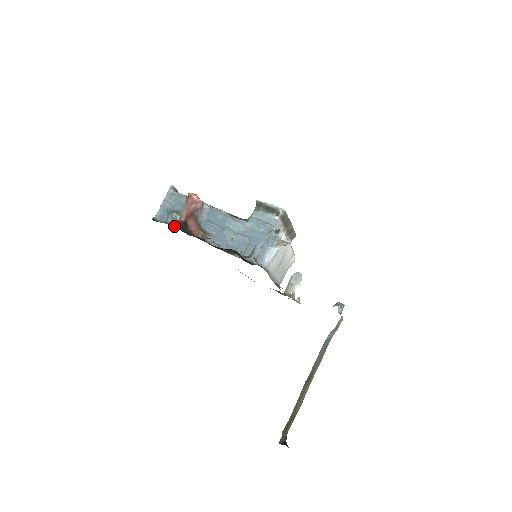
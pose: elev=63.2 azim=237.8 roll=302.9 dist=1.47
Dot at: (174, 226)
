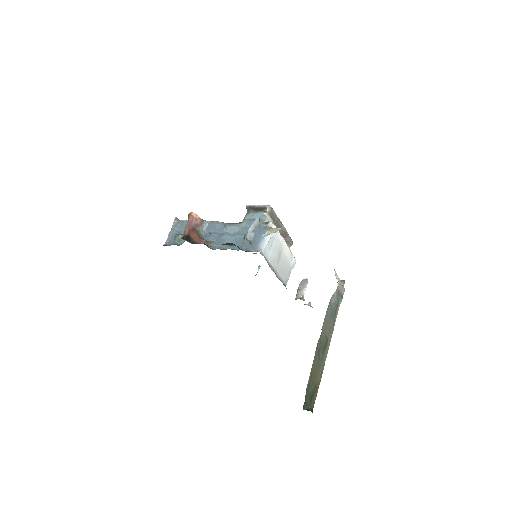
Dot at: occluded
